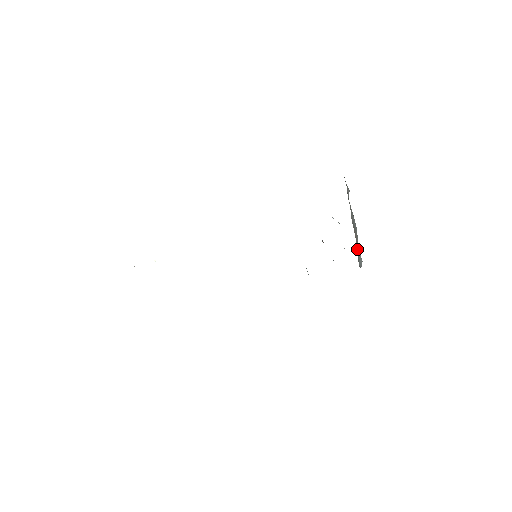
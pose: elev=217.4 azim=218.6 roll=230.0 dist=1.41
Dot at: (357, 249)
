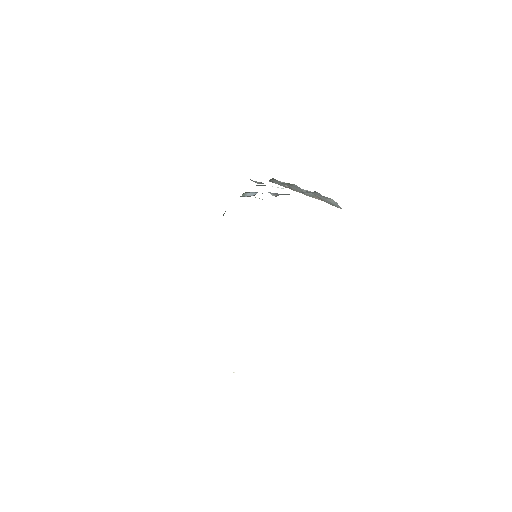
Dot at: (327, 202)
